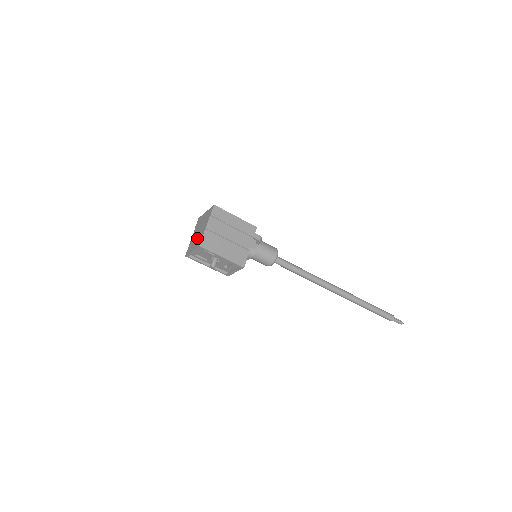
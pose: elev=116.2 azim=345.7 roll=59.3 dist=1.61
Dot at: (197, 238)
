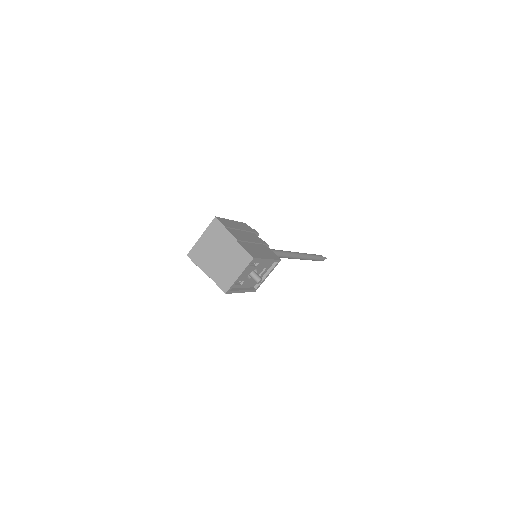
Dot at: (230, 260)
